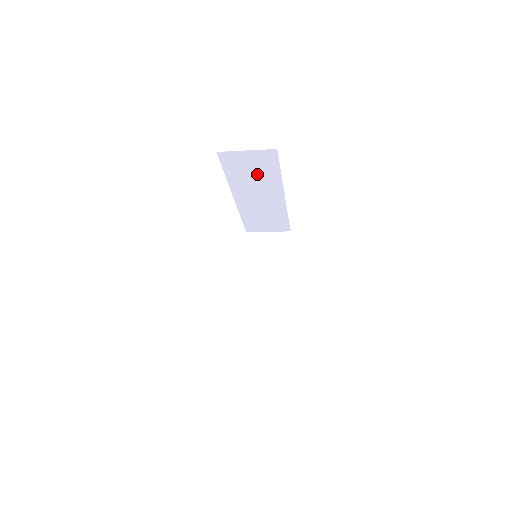
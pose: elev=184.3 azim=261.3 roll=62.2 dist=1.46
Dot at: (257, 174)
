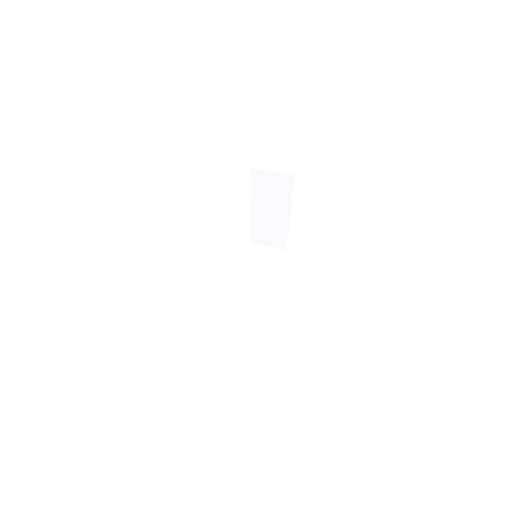
Dot at: occluded
